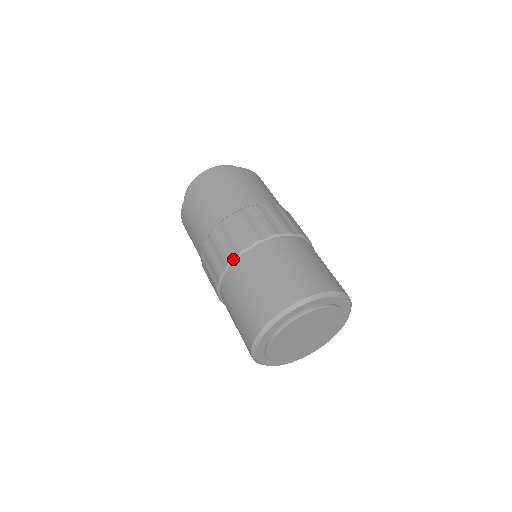
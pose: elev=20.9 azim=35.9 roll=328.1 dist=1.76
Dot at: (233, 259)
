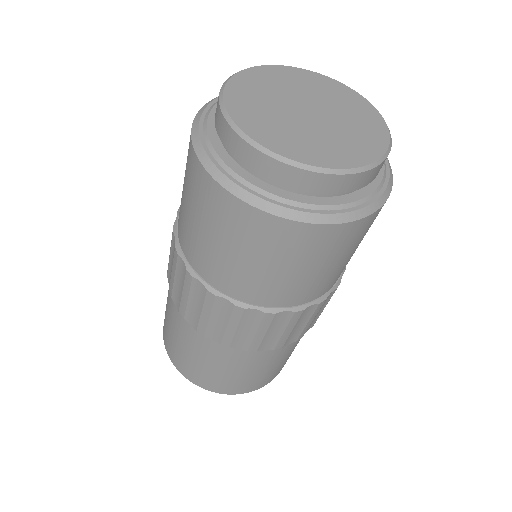
Dot at: occluded
